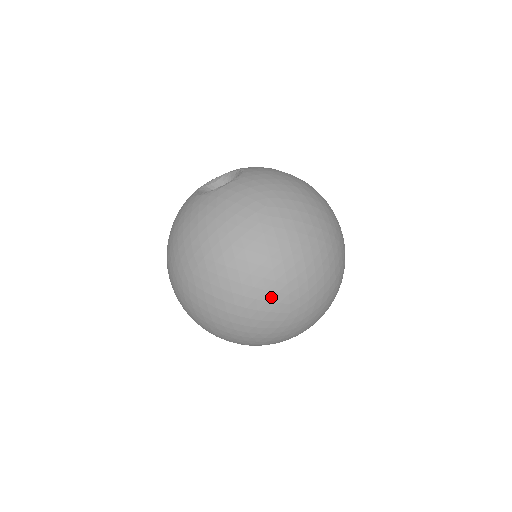
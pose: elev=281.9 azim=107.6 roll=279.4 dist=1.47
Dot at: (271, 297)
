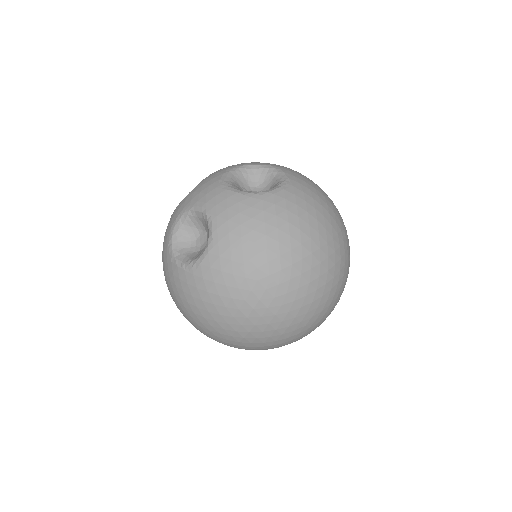
Dot at: (294, 337)
